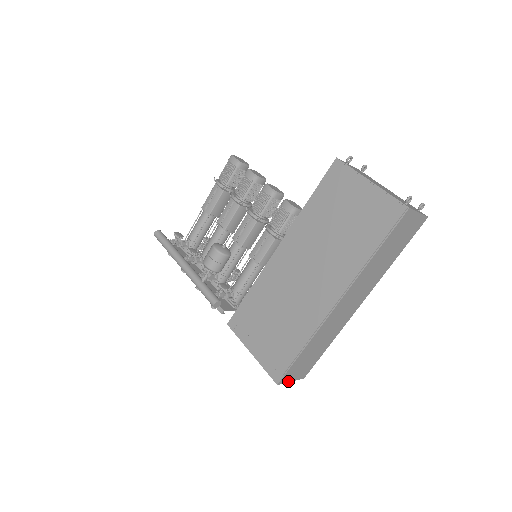
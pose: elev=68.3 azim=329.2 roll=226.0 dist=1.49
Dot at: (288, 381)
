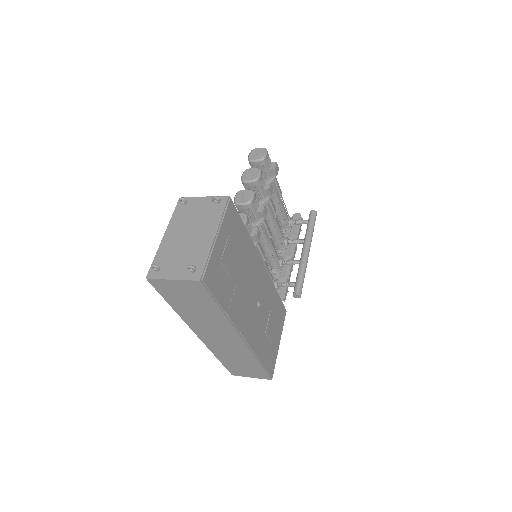
Dot at: (246, 376)
